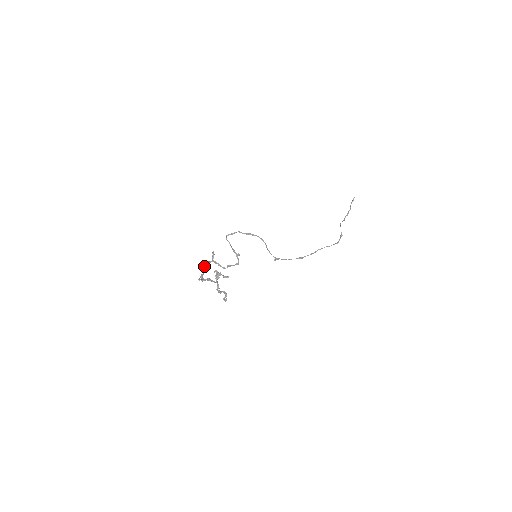
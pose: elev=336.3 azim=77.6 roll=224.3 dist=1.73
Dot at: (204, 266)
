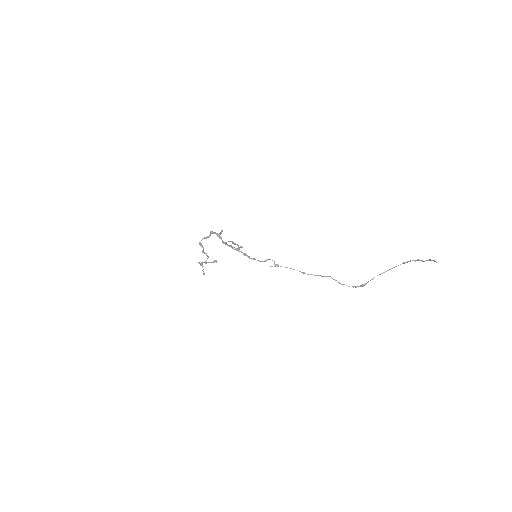
Dot at: (211, 233)
